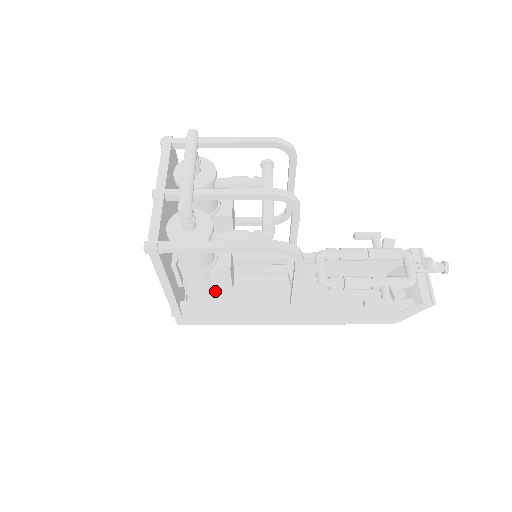
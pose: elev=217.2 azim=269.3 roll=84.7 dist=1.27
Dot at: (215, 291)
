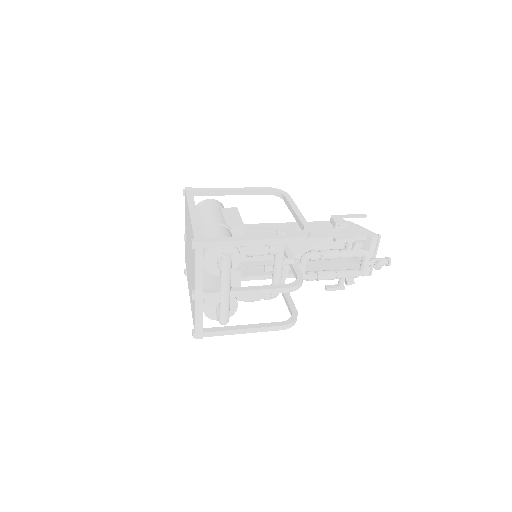
Dot at: occluded
